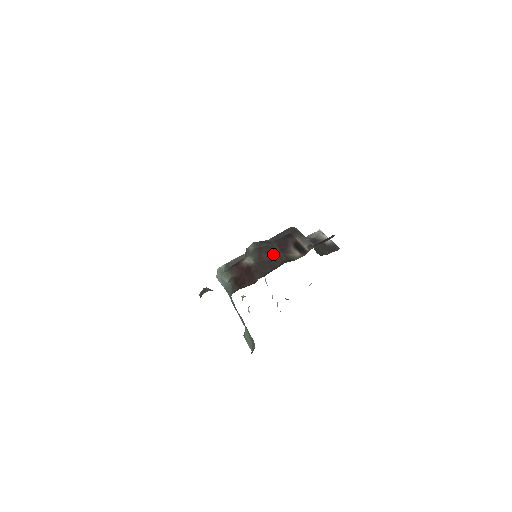
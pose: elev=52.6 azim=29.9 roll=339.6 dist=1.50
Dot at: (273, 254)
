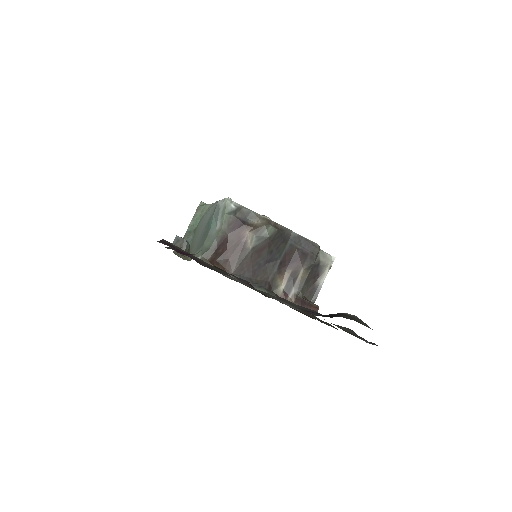
Dot at: (272, 260)
